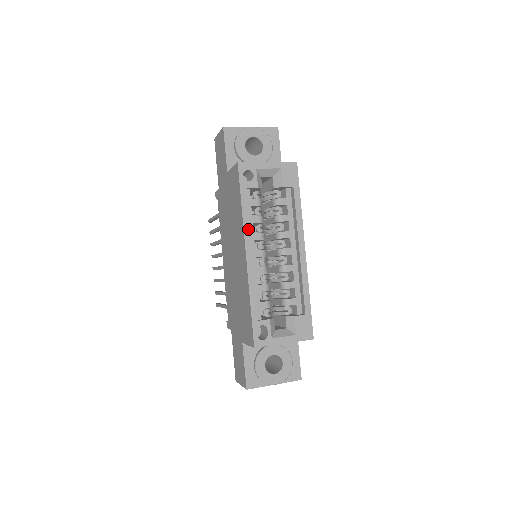
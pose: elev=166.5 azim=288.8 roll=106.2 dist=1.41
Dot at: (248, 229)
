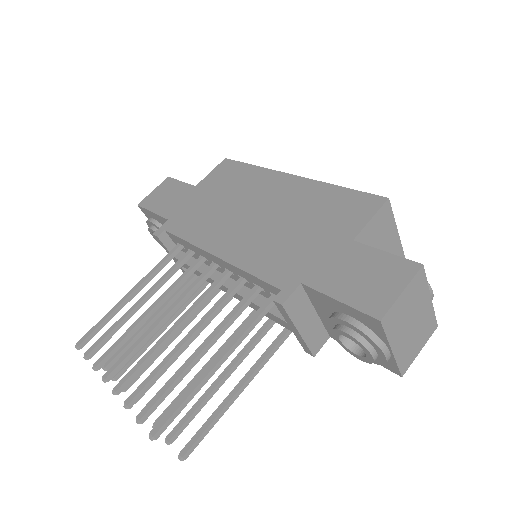
Dot at: occluded
